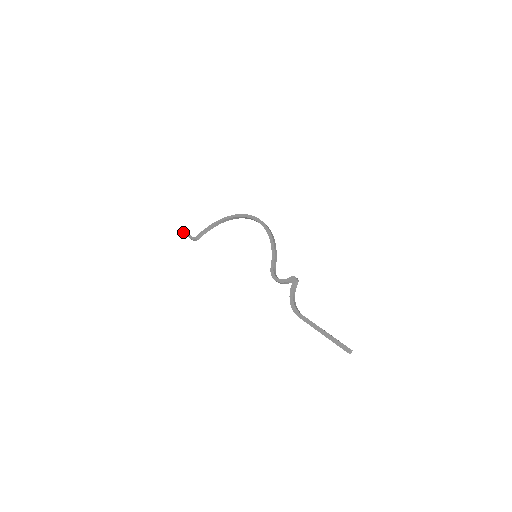
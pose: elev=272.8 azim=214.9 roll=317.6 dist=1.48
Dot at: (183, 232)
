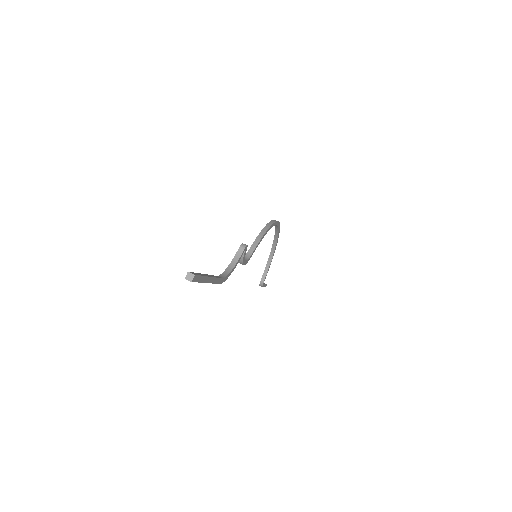
Dot at: occluded
